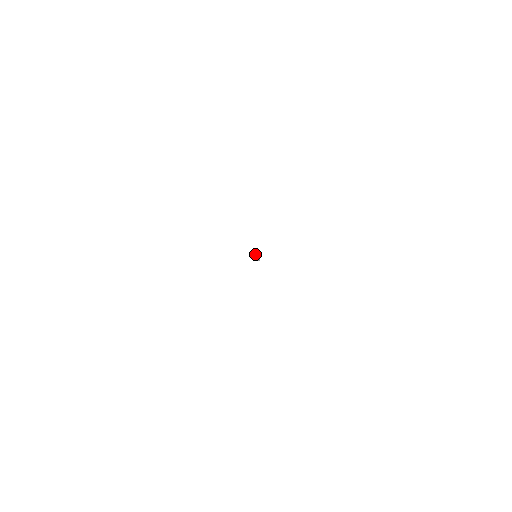
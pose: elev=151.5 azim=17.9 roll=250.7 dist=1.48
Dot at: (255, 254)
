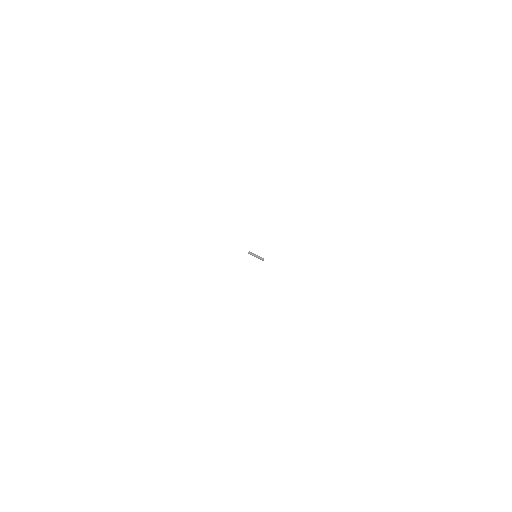
Dot at: (255, 254)
